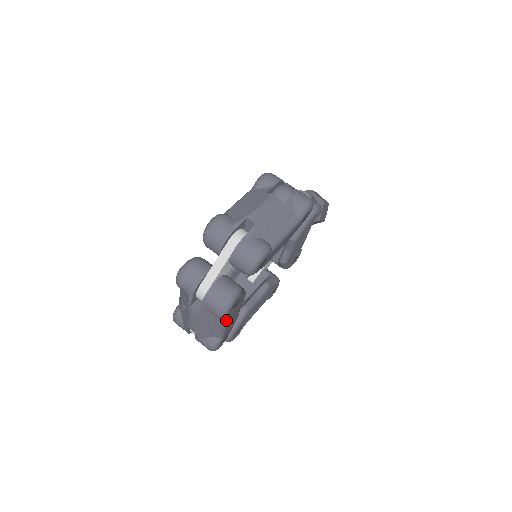
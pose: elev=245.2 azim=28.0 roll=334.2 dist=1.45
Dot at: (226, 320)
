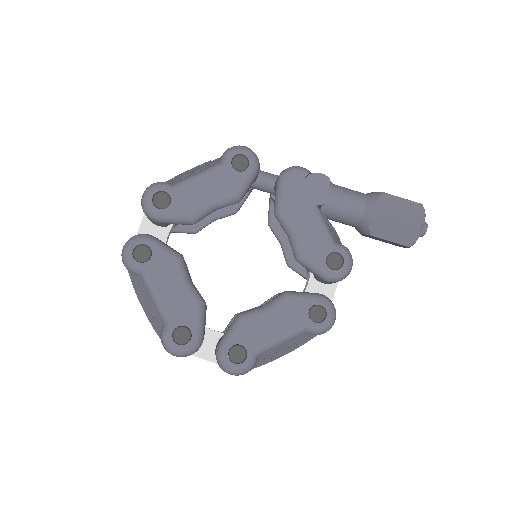
Dot at: (146, 280)
